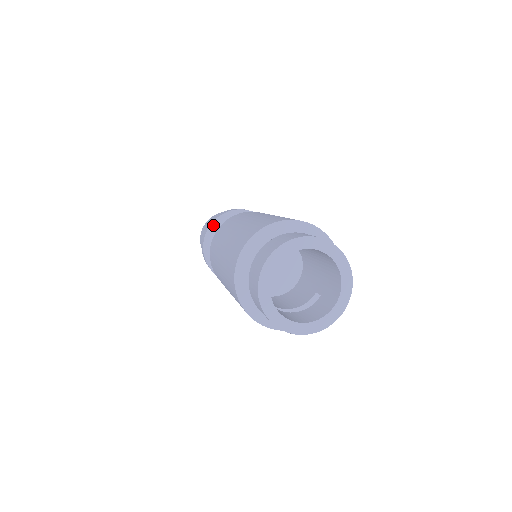
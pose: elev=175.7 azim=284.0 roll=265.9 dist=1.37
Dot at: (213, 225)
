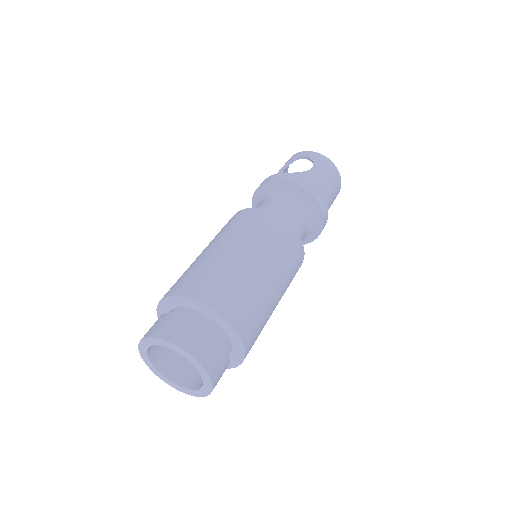
Dot at: (255, 196)
